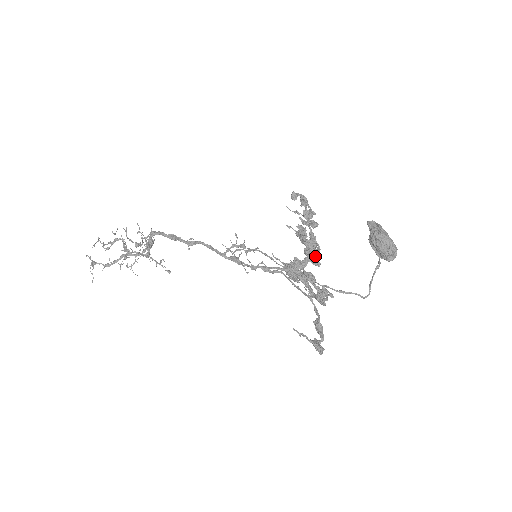
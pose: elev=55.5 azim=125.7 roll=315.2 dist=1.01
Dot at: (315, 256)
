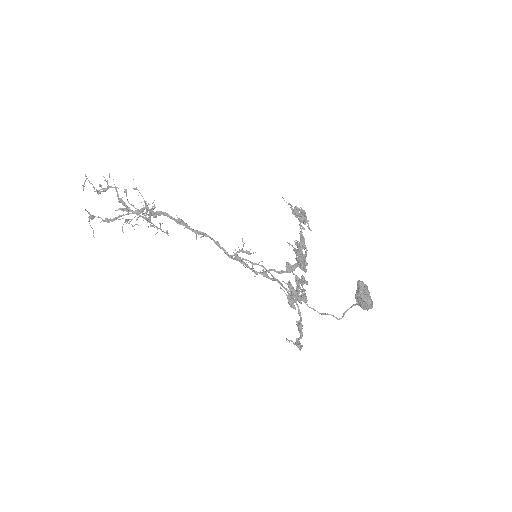
Dot at: (305, 266)
